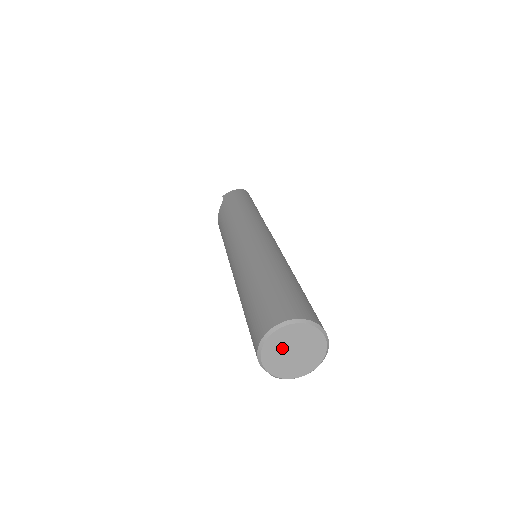
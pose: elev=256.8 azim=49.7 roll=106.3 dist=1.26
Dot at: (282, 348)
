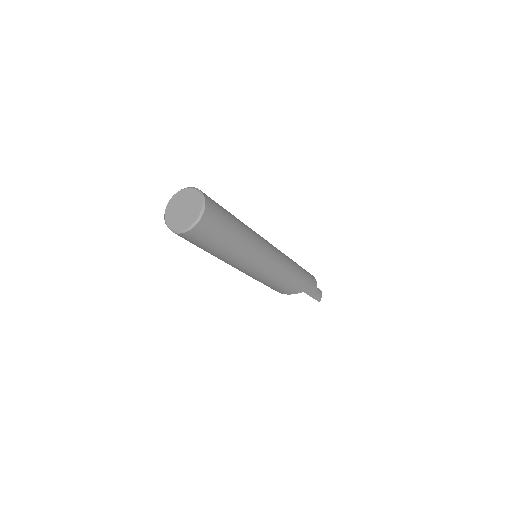
Dot at: (176, 207)
